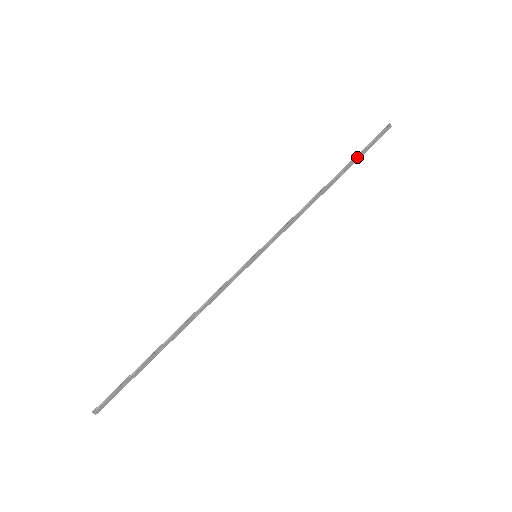
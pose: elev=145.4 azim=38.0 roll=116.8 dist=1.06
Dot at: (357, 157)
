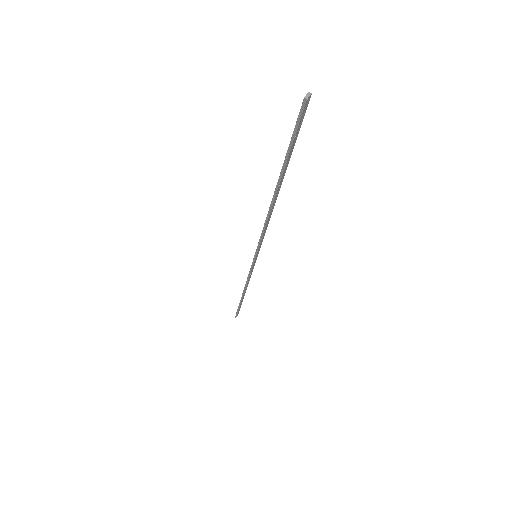
Dot at: (286, 161)
